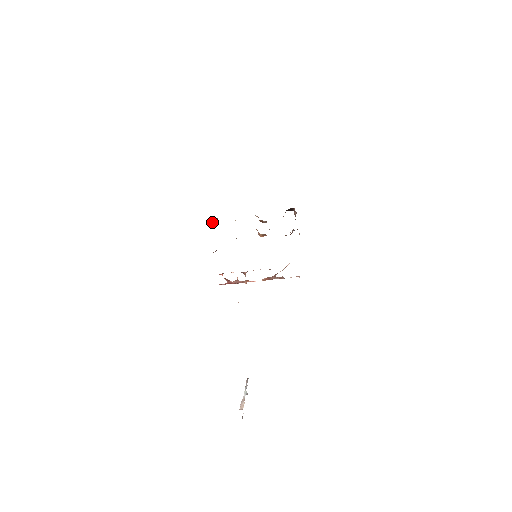
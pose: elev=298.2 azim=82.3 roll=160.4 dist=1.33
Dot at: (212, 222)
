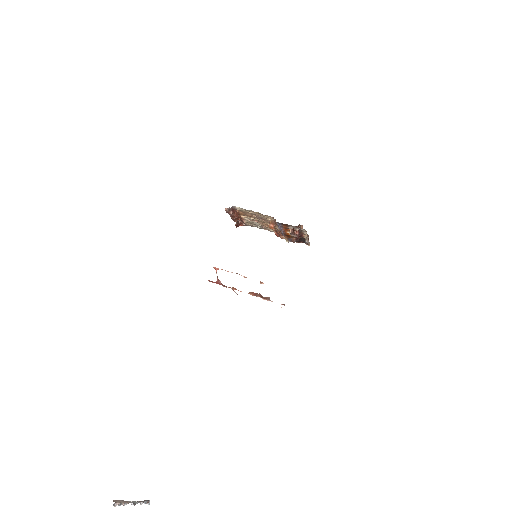
Dot at: (237, 224)
